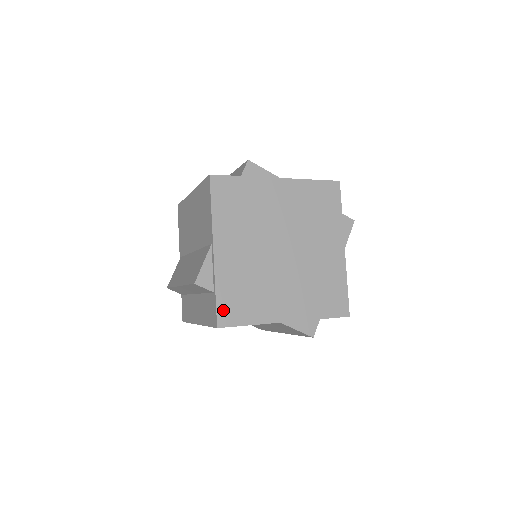
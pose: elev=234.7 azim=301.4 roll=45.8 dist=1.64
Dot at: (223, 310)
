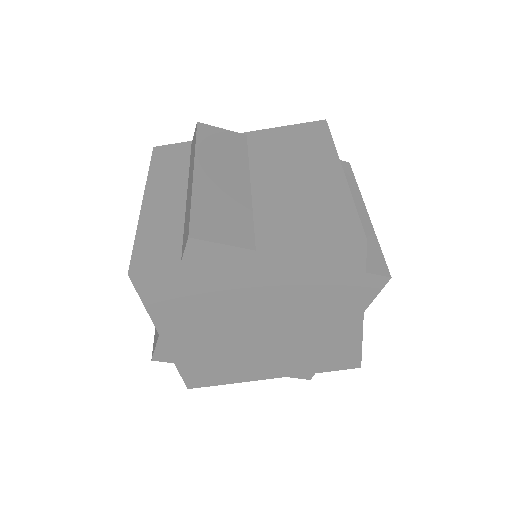
Dot at: (191, 378)
